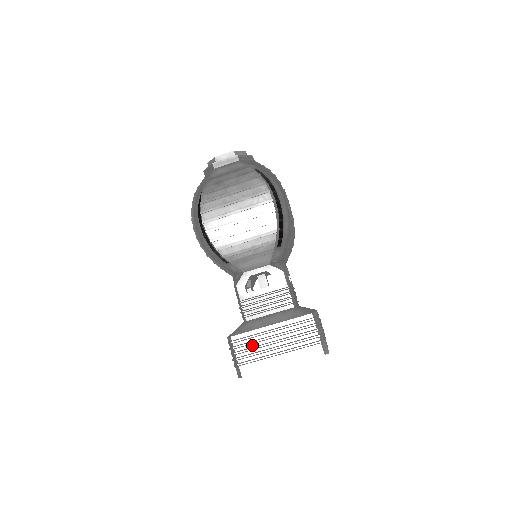
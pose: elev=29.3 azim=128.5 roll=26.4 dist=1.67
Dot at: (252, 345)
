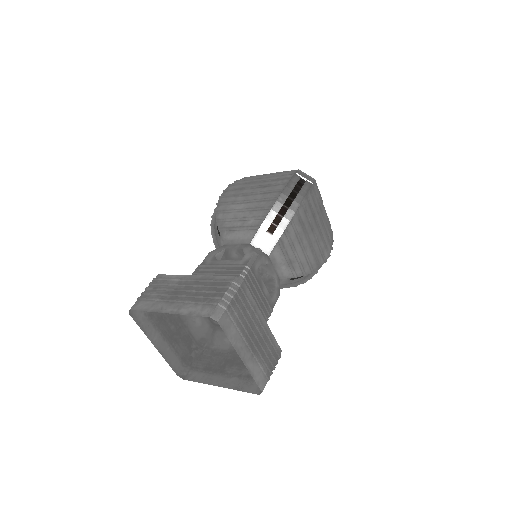
Dot at: (165, 286)
